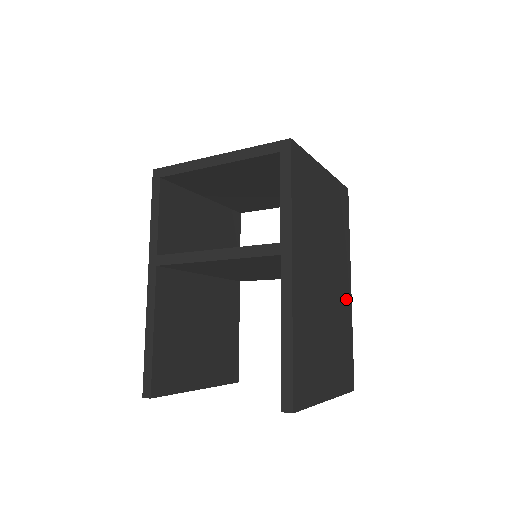
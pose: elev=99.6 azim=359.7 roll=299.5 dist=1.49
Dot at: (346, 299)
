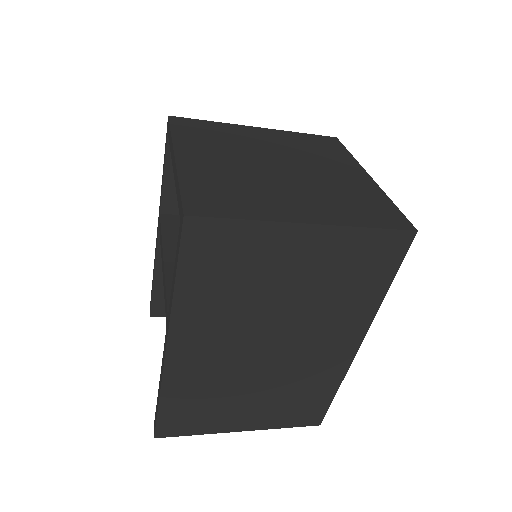
Dot at: (334, 359)
